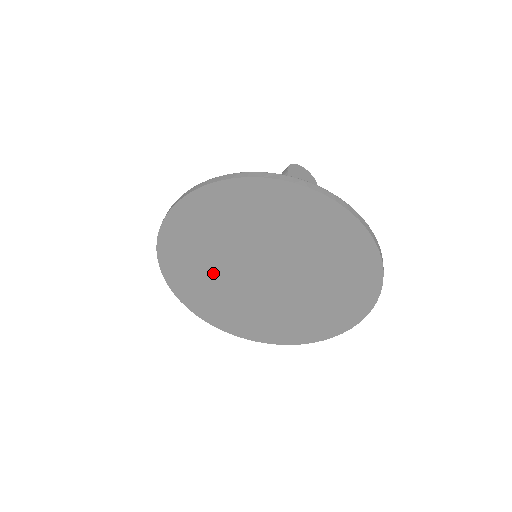
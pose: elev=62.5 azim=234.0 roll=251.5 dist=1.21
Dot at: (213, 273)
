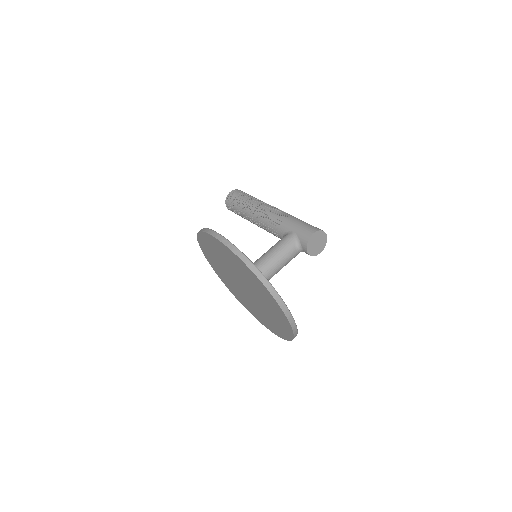
Dot at: (221, 261)
